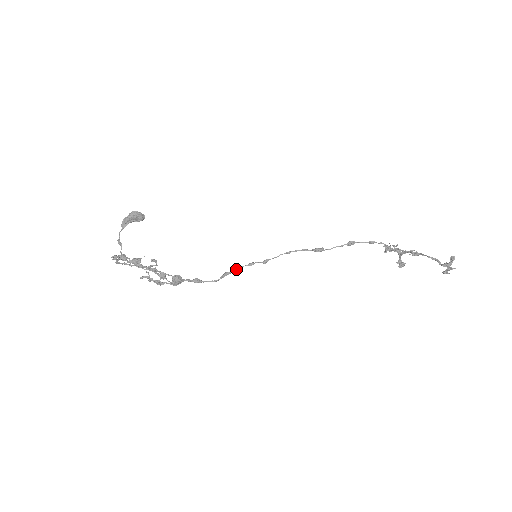
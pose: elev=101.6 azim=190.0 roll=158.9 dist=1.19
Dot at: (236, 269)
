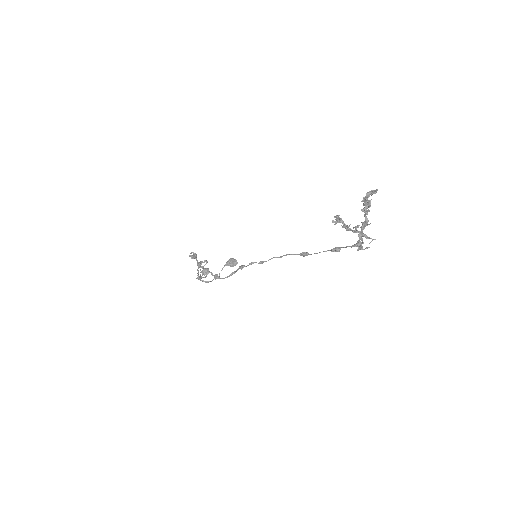
Dot at: (240, 267)
